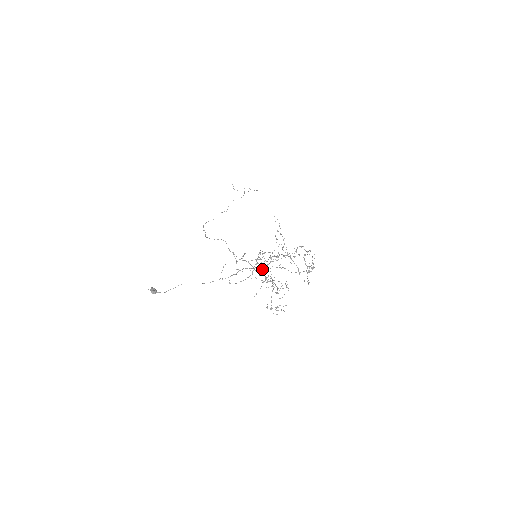
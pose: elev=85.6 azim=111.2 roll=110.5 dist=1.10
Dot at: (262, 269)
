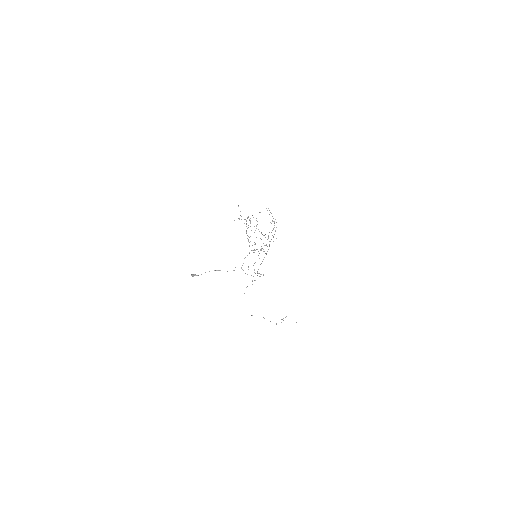
Dot at: (256, 249)
